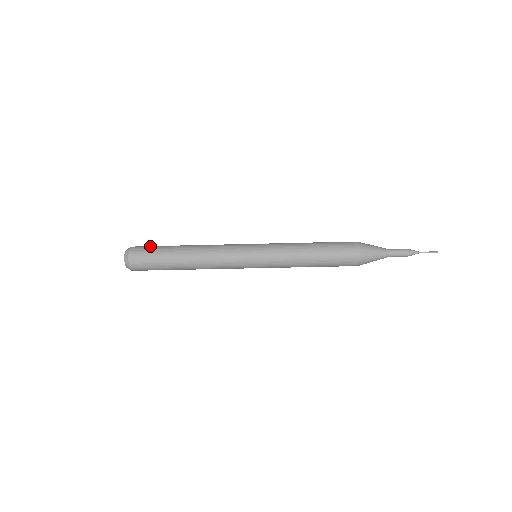
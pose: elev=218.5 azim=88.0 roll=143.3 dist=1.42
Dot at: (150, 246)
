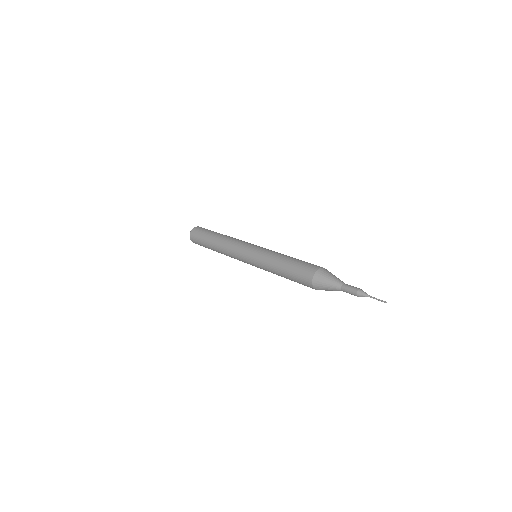
Dot at: (198, 236)
